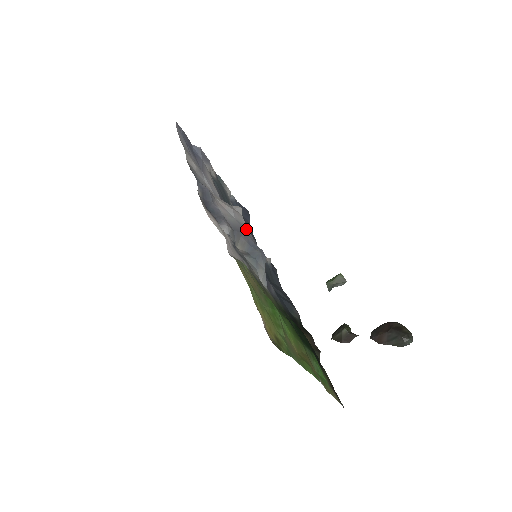
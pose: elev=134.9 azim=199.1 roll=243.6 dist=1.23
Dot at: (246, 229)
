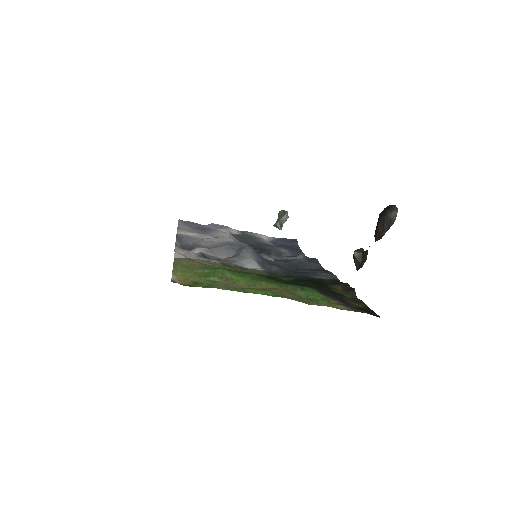
Dot at: (232, 243)
